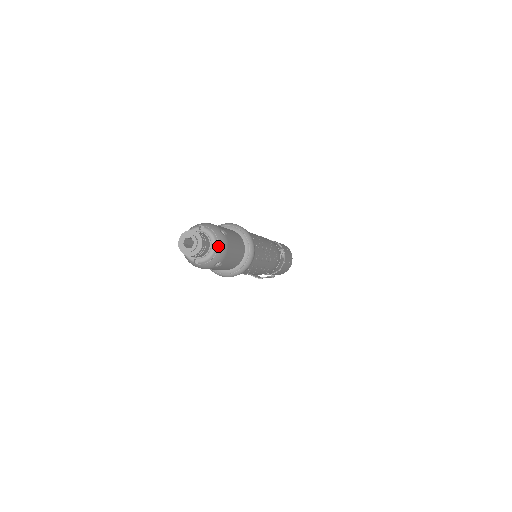
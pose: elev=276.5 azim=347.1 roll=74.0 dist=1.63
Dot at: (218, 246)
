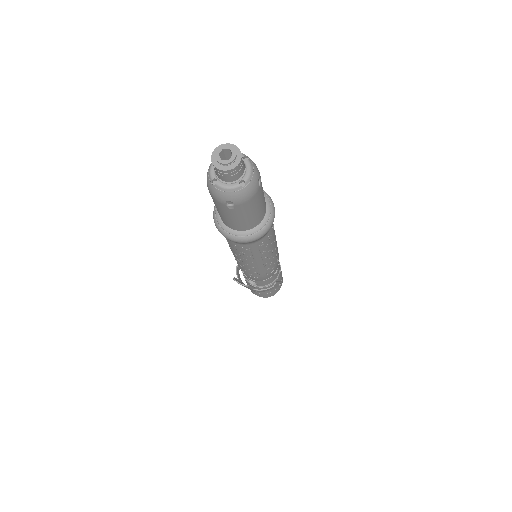
Dot at: (247, 157)
